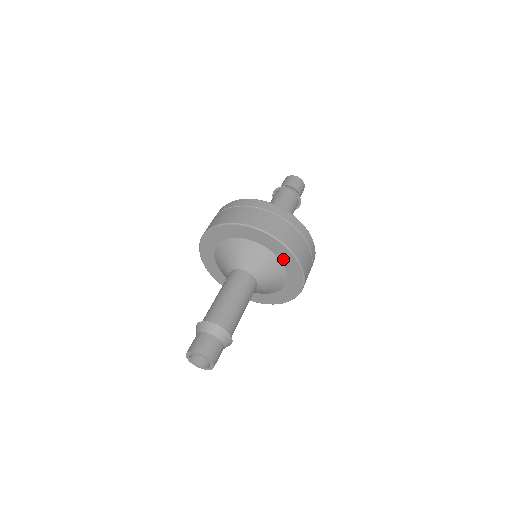
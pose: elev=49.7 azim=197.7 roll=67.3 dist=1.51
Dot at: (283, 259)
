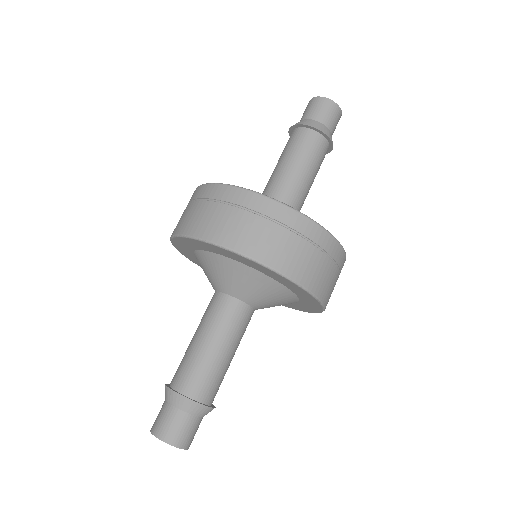
Dot at: (304, 301)
